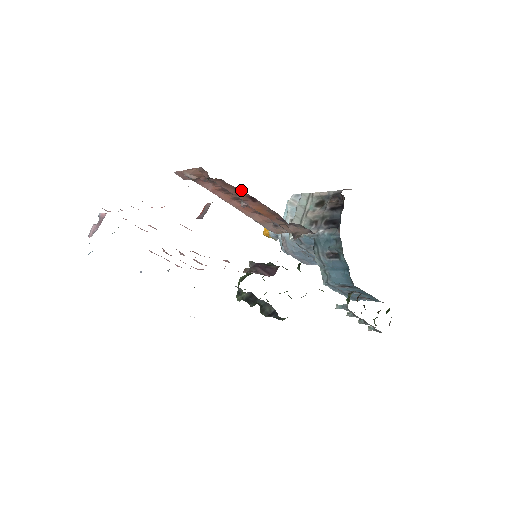
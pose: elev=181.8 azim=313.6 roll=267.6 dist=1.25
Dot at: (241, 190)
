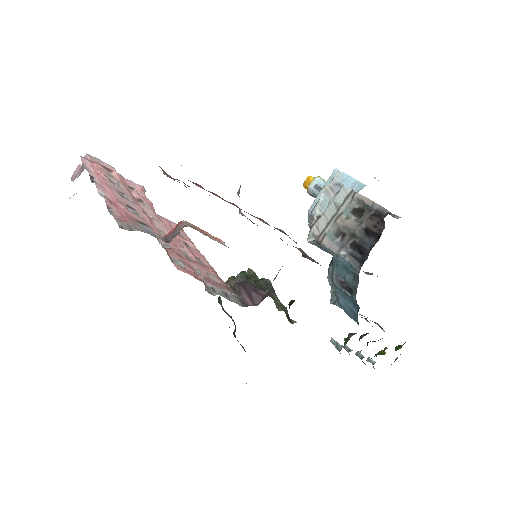
Dot at: occluded
